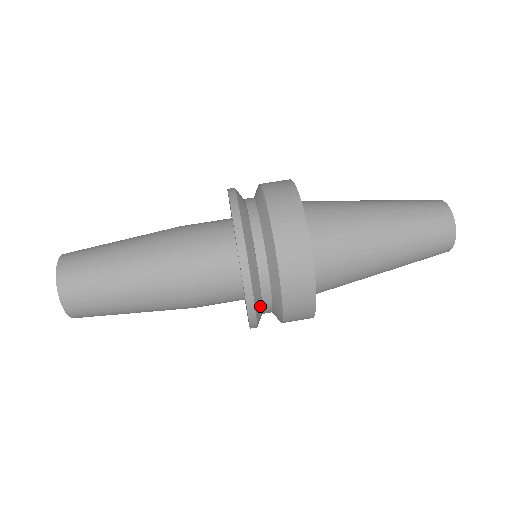
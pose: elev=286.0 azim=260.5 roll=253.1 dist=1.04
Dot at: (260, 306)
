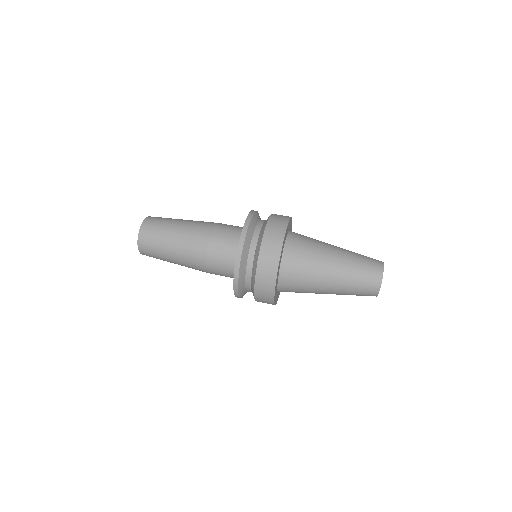
Dot at: (244, 292)
